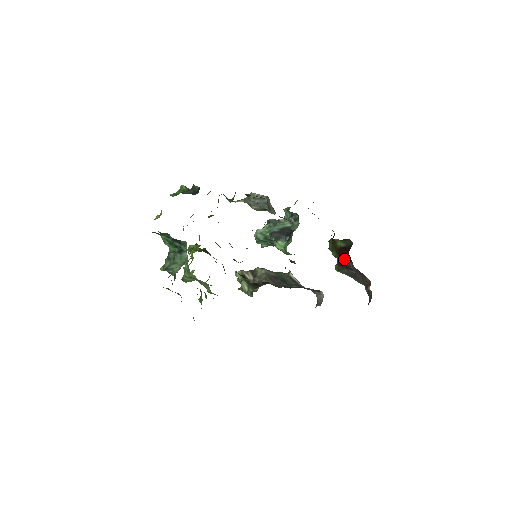
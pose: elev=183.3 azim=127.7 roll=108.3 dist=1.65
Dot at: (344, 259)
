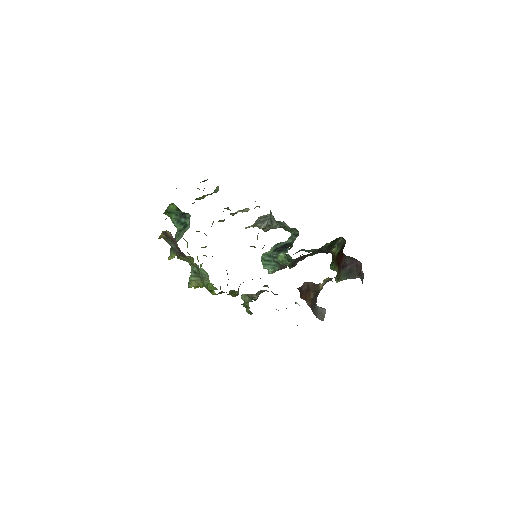
Dot at: (340, 261)
